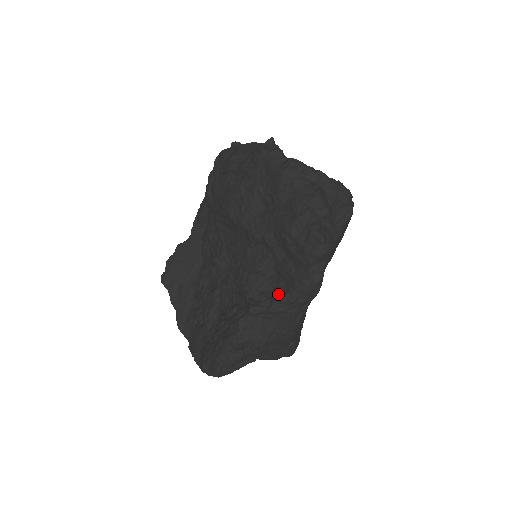
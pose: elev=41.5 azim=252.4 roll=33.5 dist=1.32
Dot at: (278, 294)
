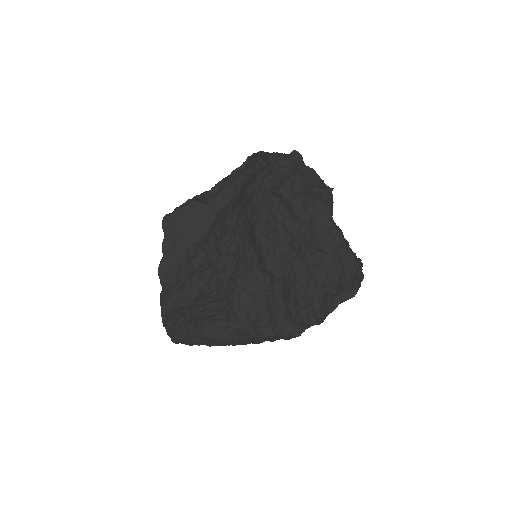
Dot at: (258, 324)
